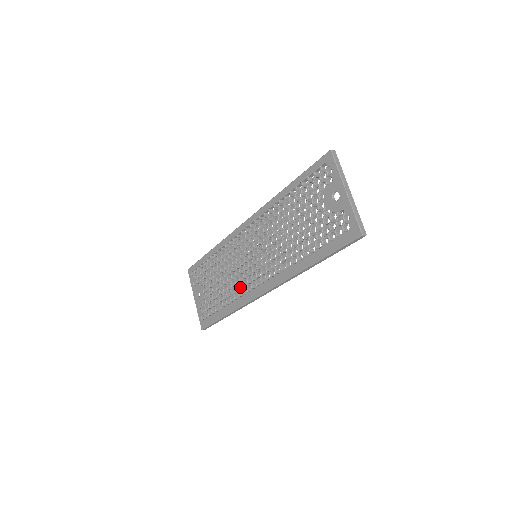
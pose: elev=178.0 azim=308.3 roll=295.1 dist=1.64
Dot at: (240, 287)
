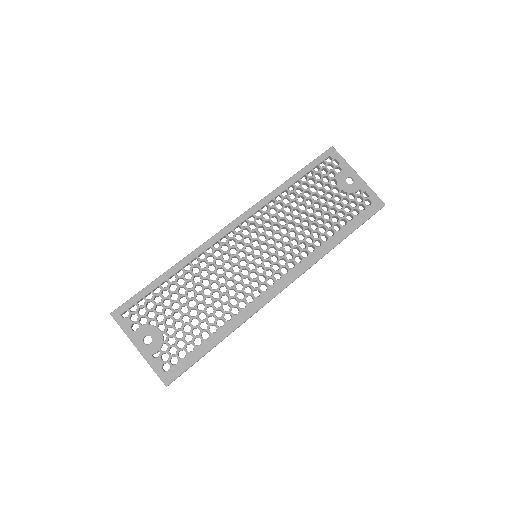
Dot at: (238, 298)
